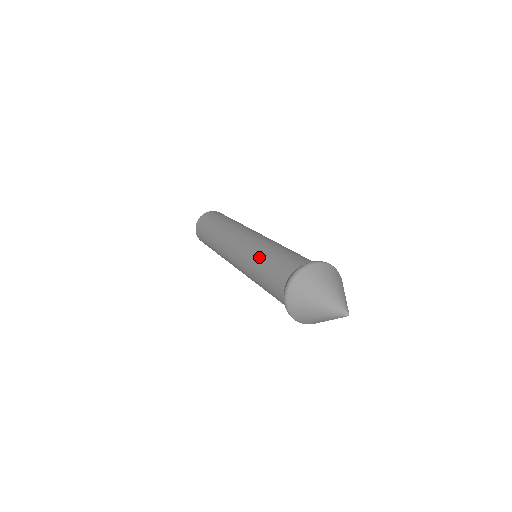
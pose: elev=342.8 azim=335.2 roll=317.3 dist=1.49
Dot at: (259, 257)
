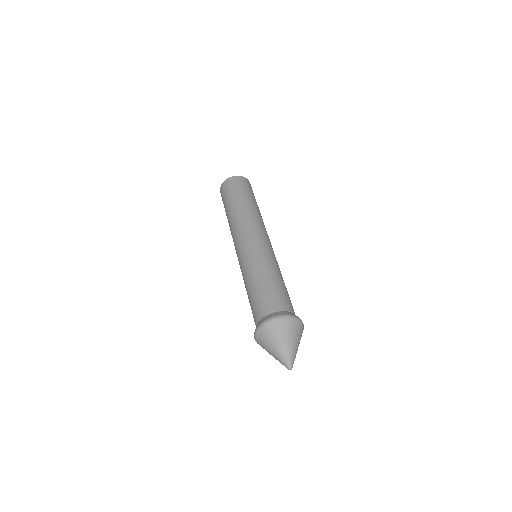
Dot at: (247, 281)
